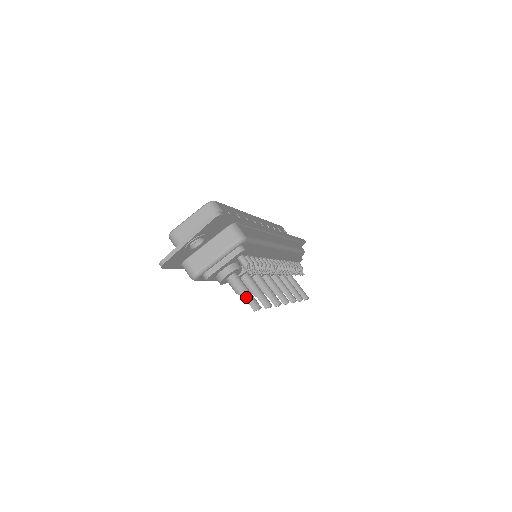
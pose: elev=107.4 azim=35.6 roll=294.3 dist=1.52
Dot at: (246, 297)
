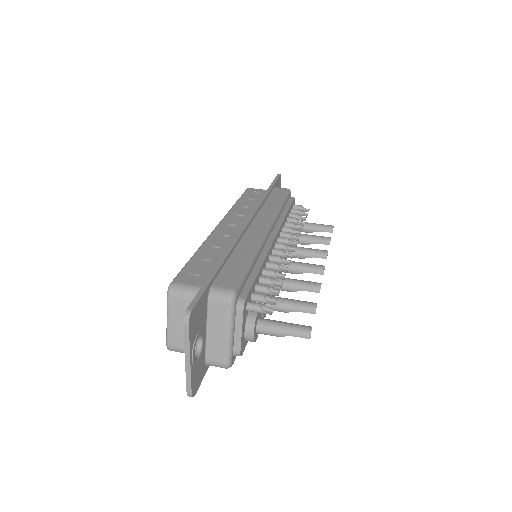
Dot at: (289, 334)
